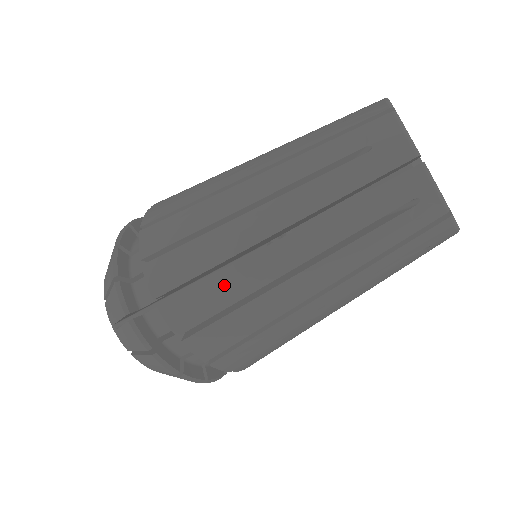
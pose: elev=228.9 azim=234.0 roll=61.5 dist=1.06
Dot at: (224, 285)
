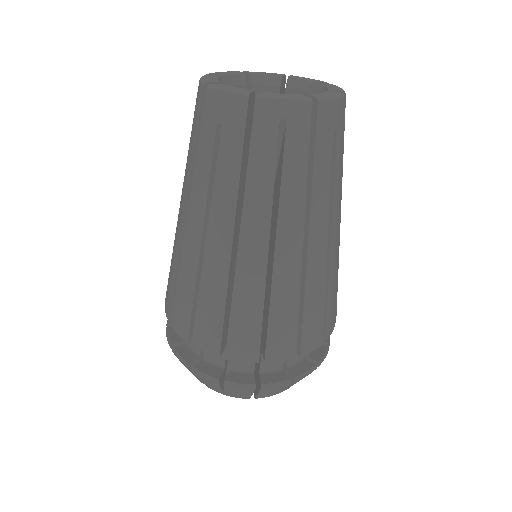
Dot at: (244, 304)
